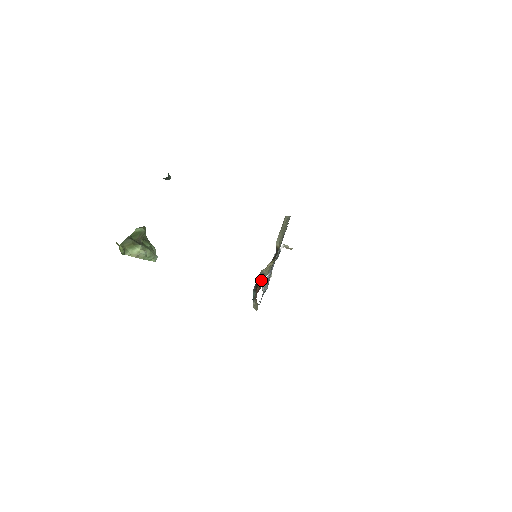
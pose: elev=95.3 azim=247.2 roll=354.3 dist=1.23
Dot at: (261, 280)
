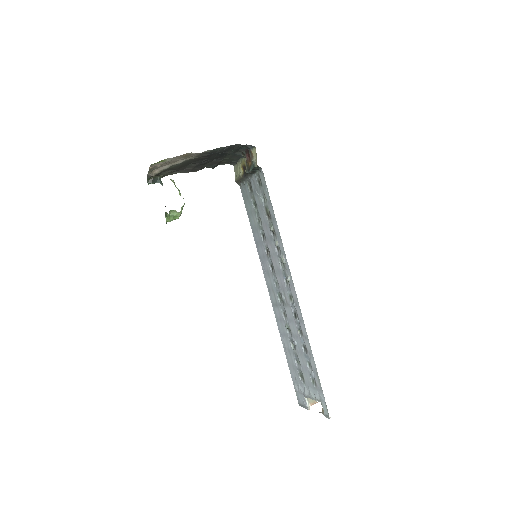
Dot at: (246, 160)
